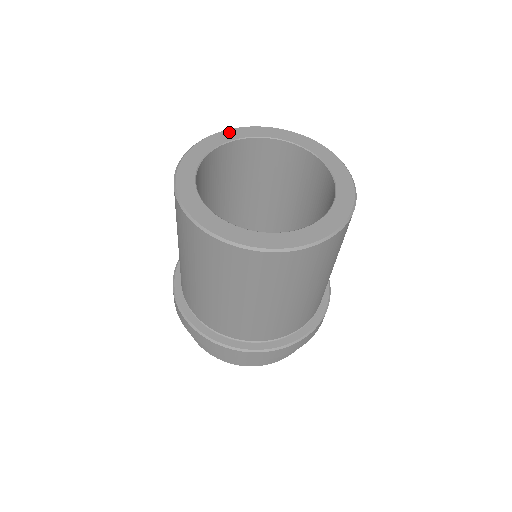
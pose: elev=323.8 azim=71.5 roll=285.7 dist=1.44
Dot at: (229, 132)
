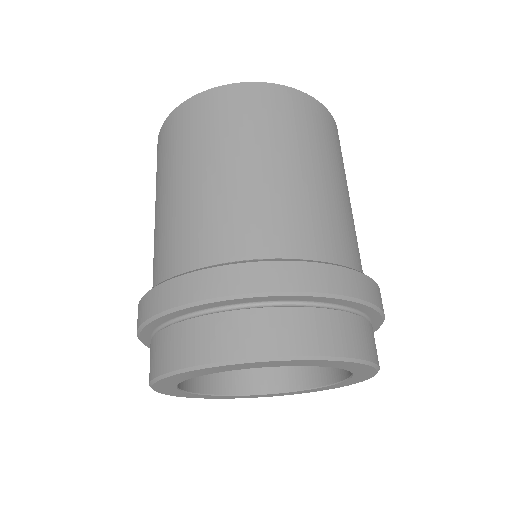
Dot at: occluded
